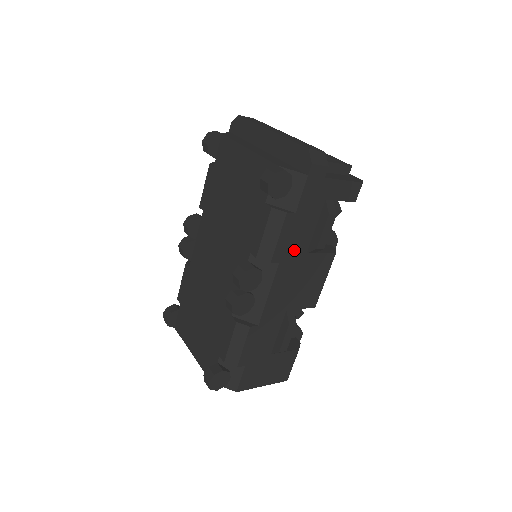
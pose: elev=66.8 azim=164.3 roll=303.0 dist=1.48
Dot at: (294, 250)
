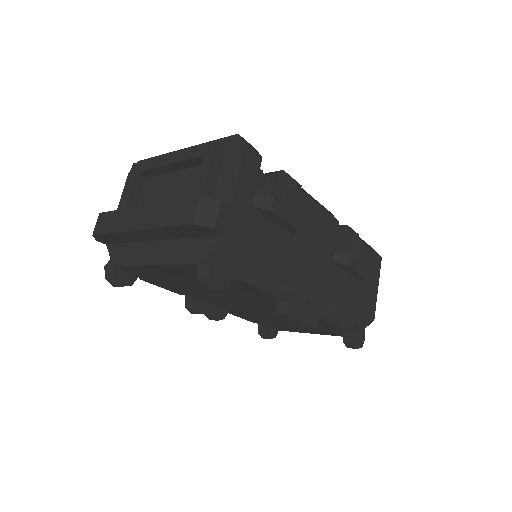
Dot at: (287, 254)
